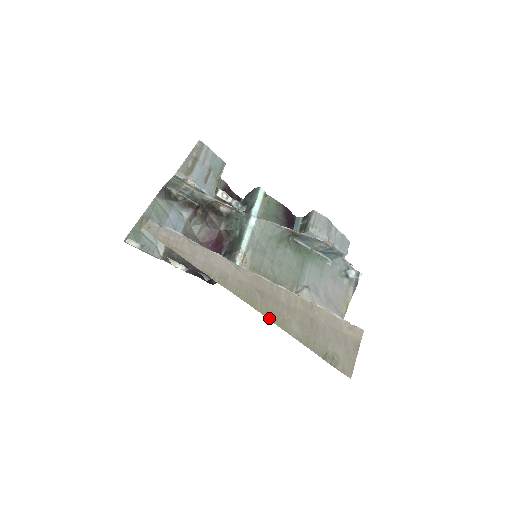
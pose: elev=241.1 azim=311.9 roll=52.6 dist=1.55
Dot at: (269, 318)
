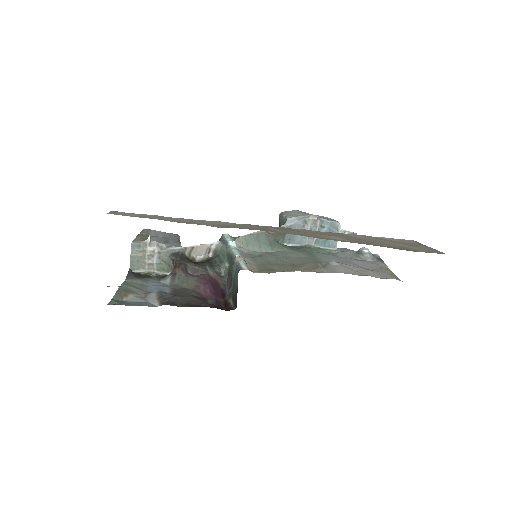
Dot at: (300, 235)
